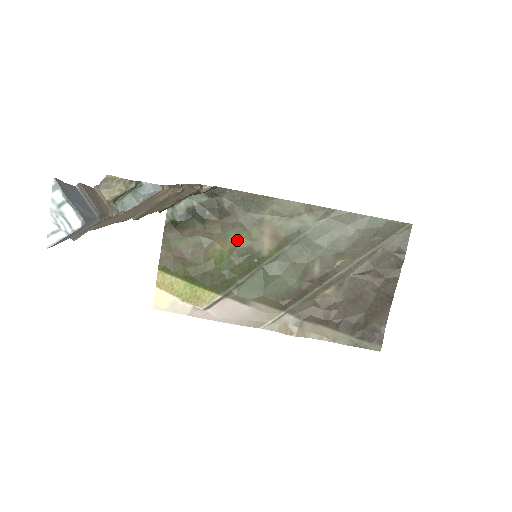
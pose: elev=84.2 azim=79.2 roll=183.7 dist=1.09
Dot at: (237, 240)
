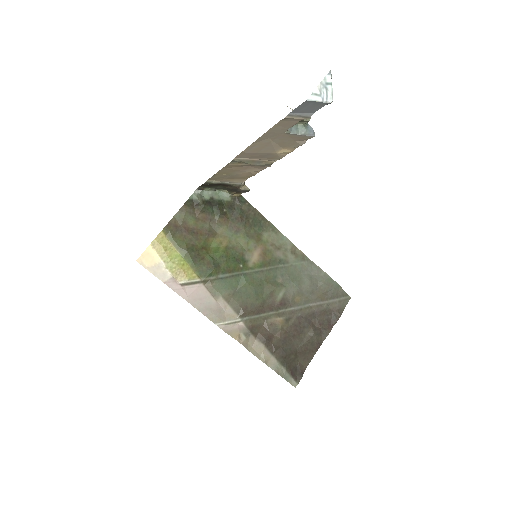
Dot at: (235, 243)
